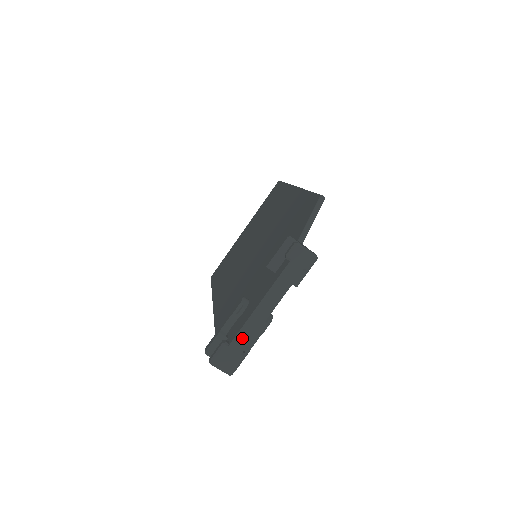
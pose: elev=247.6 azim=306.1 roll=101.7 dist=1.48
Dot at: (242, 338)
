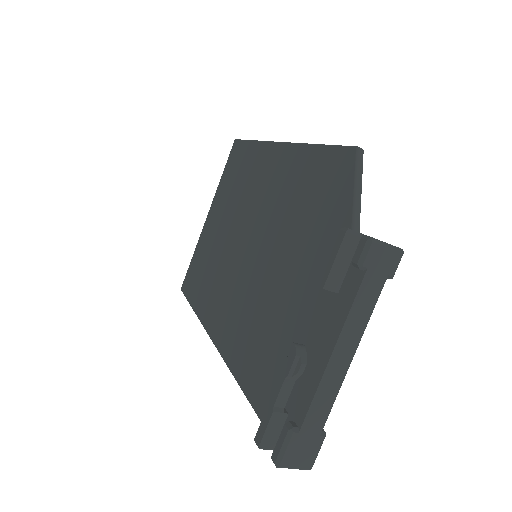
Dot at: (317, 412)
